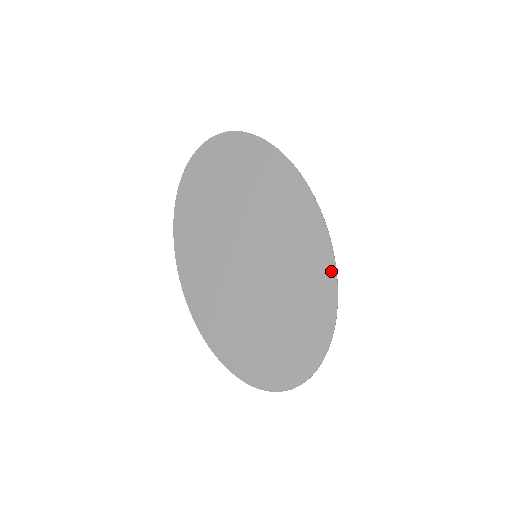
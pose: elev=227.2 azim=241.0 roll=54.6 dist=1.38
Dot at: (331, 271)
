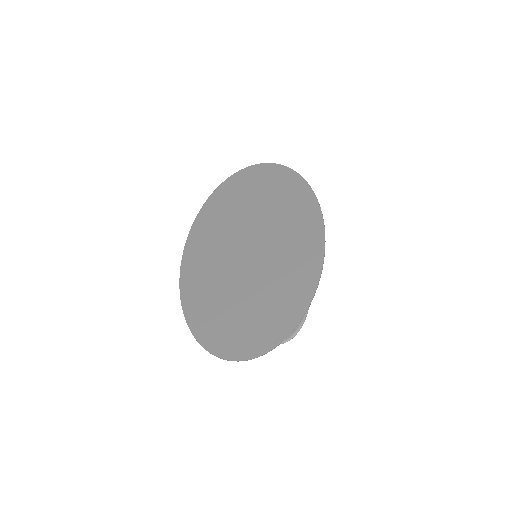
Dot at: (318, 261)
